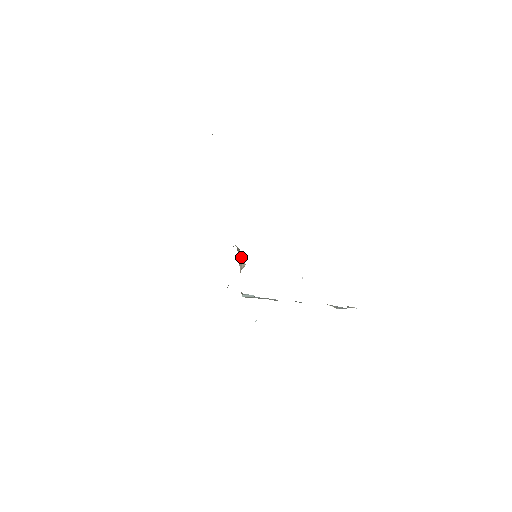
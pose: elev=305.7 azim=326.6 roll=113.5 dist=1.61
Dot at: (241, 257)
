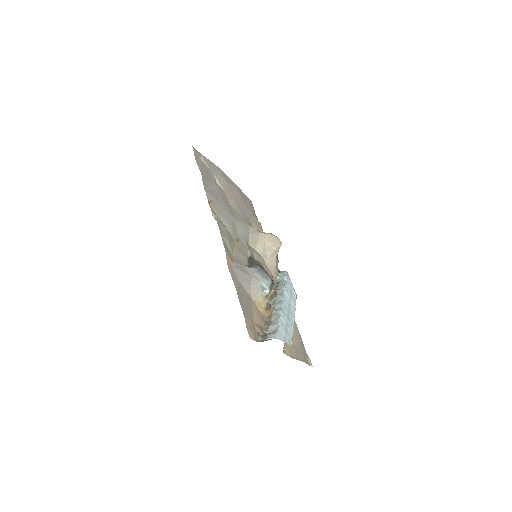
Dot at: (270, 242)
